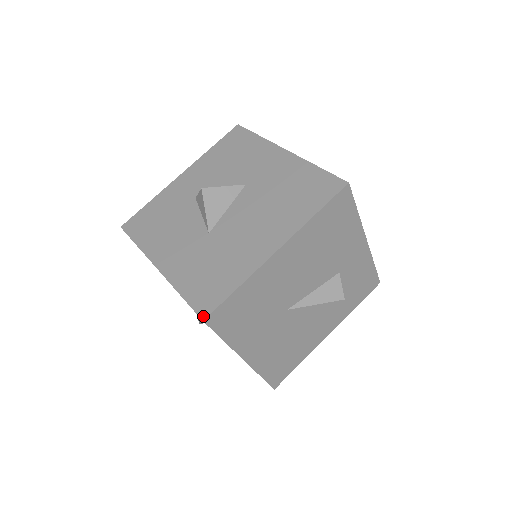
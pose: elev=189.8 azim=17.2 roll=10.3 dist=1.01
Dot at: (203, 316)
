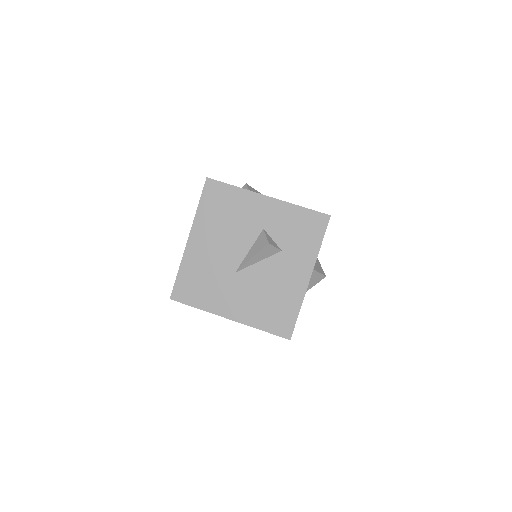
Dot at: (171, 297)
